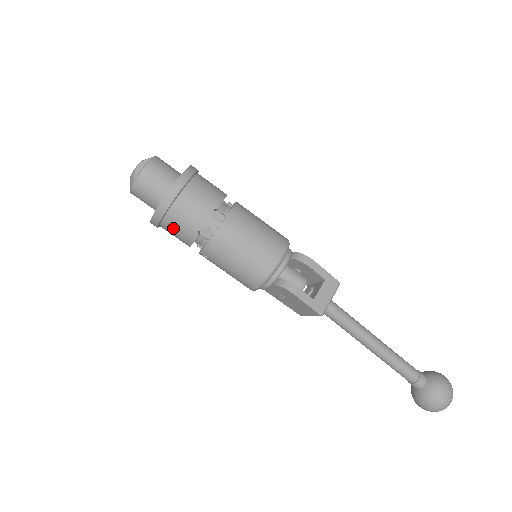
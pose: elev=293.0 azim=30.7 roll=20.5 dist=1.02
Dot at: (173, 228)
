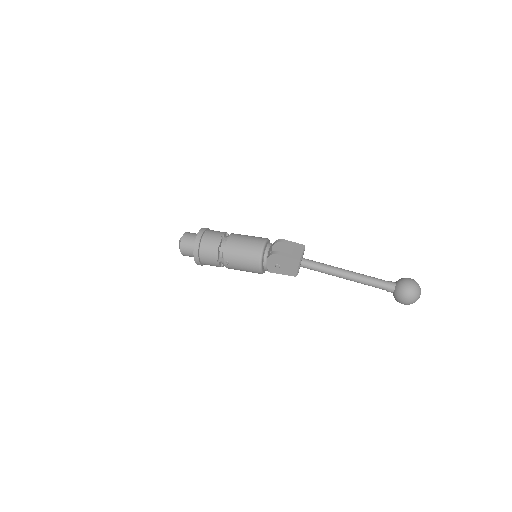
Dot at: (206, 255)
